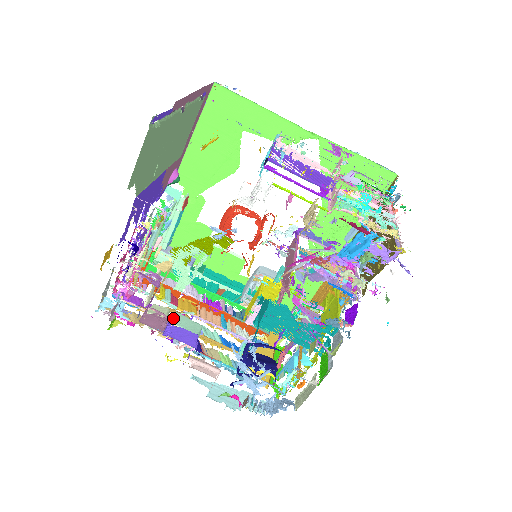
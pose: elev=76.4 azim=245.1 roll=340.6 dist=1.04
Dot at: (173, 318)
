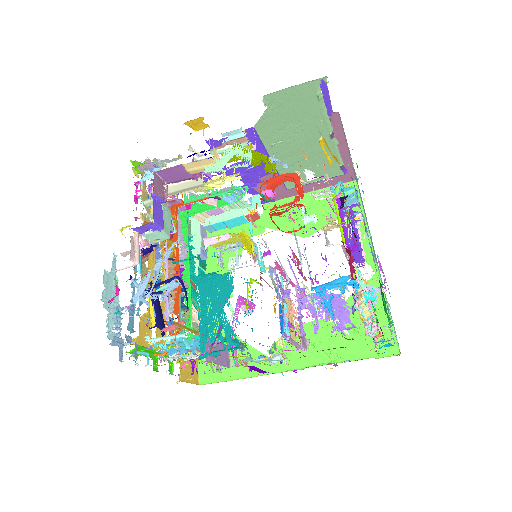
Dot at: (166, 208)
